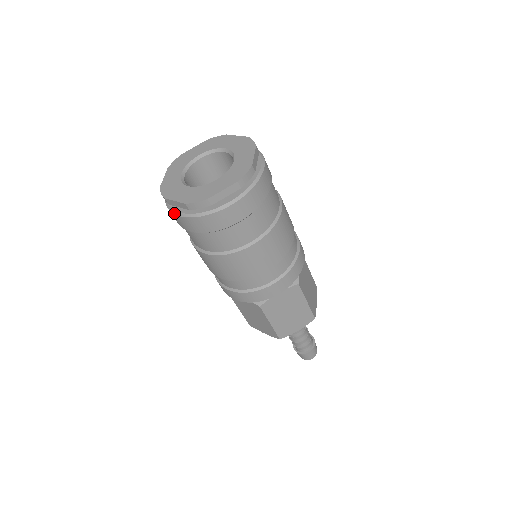
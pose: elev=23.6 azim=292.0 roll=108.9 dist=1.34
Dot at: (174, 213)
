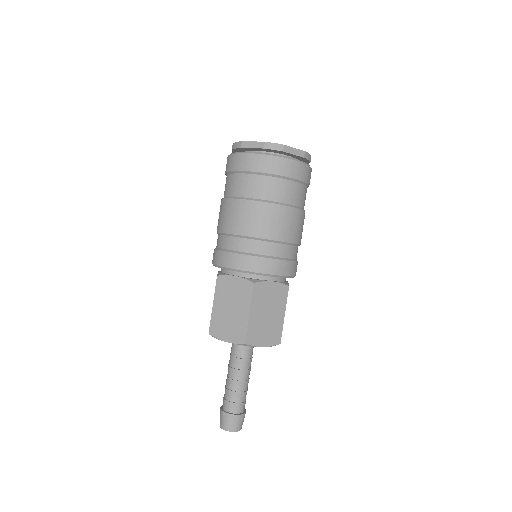
Dot at: (244, 152)
